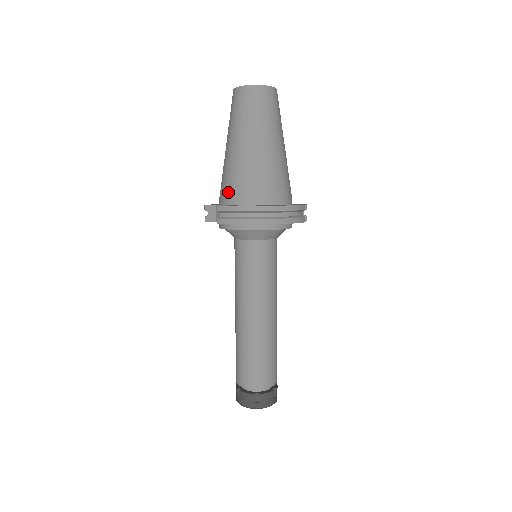
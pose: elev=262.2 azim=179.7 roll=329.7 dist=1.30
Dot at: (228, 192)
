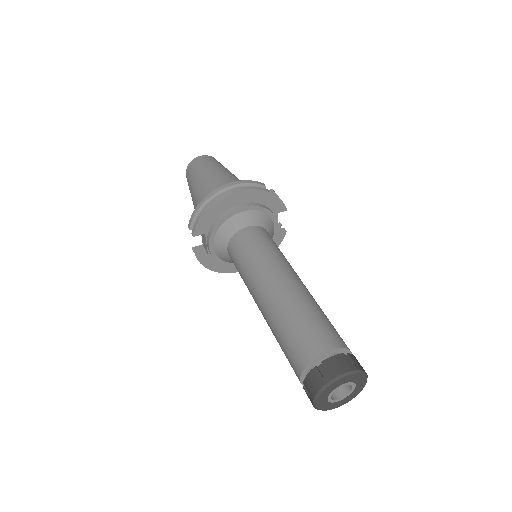
Dot at: occluded
